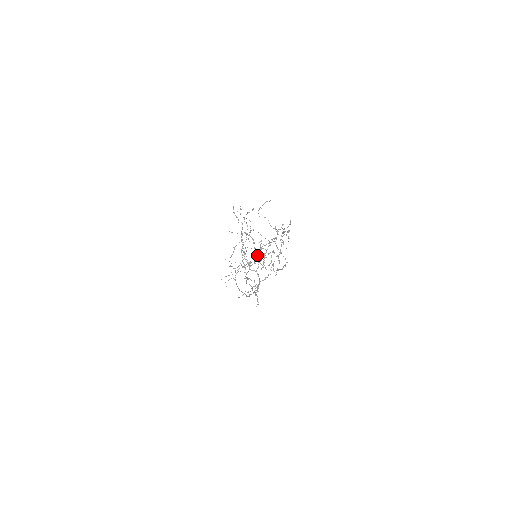
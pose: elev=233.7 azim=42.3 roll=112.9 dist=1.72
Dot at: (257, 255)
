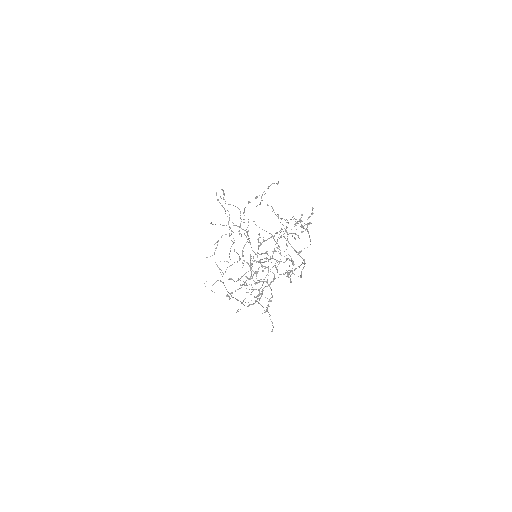
Dot at: (255, 253)
